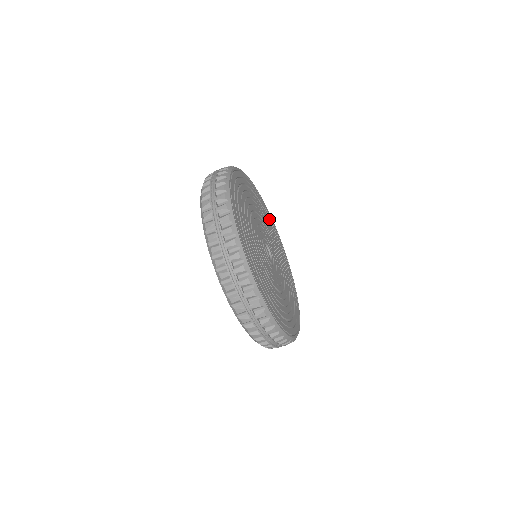
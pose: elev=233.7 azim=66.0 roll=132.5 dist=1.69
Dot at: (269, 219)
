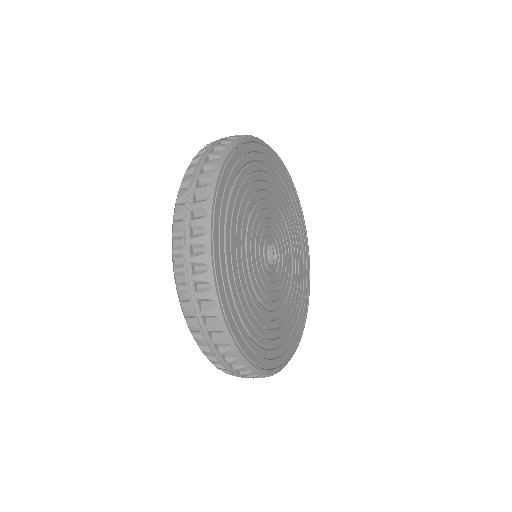
Dot at: (256, 160)
